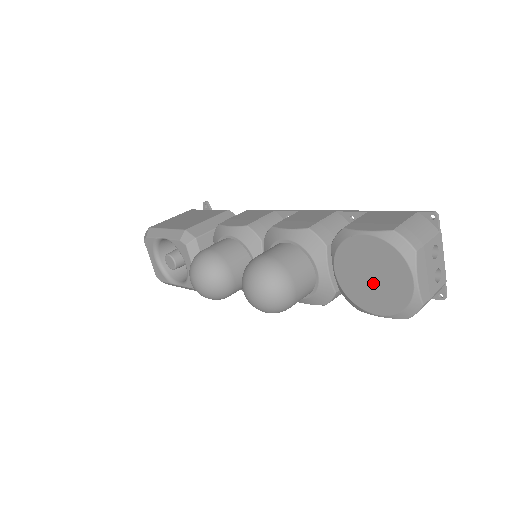
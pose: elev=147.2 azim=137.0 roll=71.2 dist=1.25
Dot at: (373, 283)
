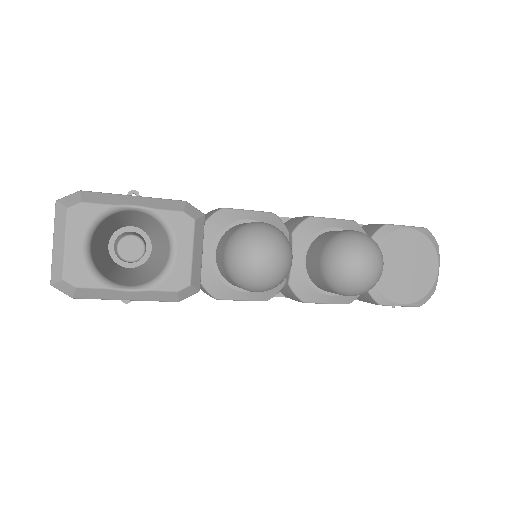
Dot at: (407, 273)
